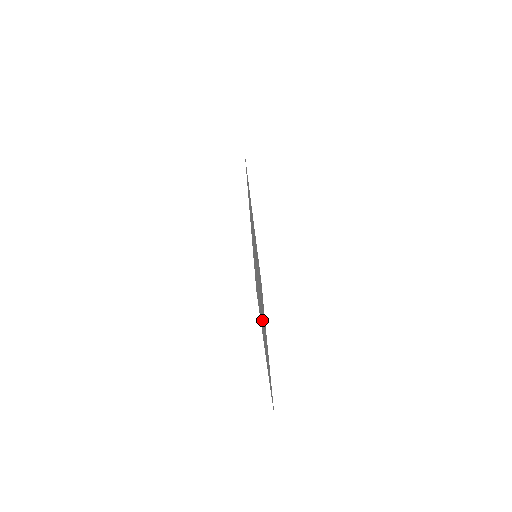
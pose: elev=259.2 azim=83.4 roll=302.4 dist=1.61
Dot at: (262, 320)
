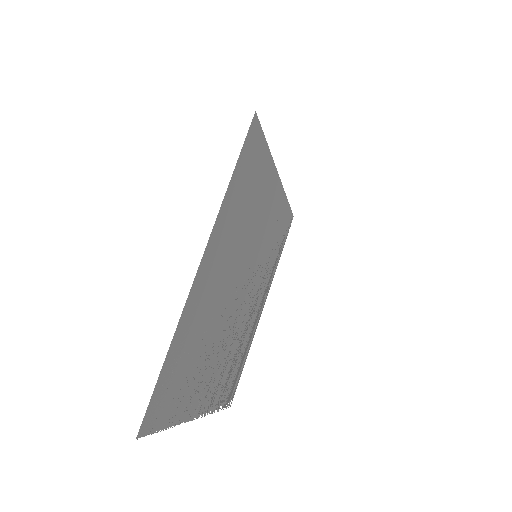
Dot at: (226, 258)
